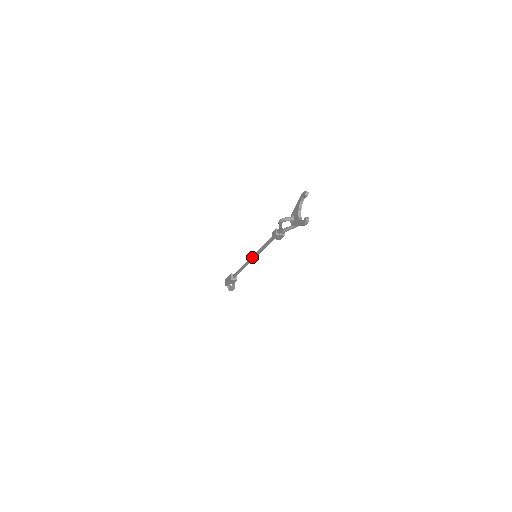
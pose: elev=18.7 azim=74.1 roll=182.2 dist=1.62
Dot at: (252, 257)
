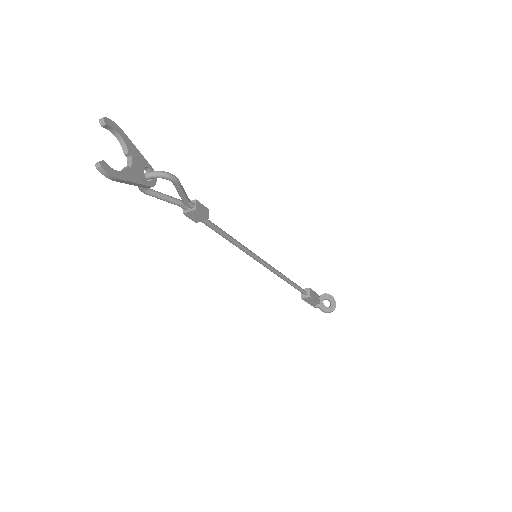
Dot at: (255, 259)
